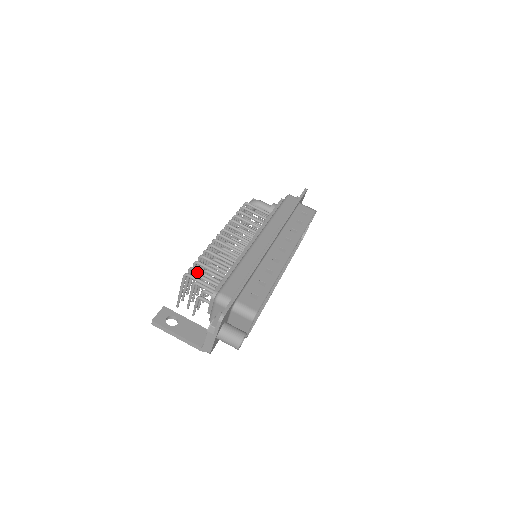
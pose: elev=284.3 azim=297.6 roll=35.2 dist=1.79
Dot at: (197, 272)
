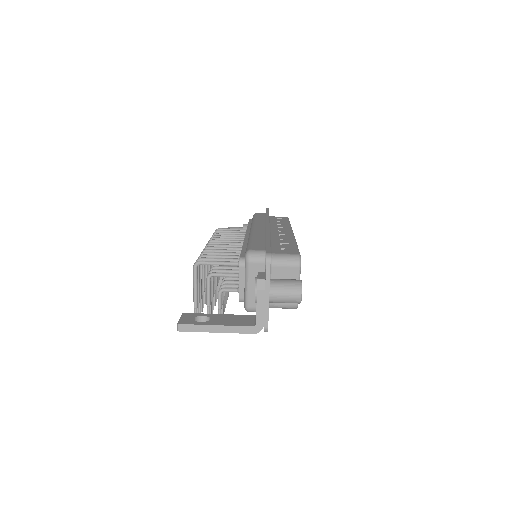
Dot at: (207, 260)
